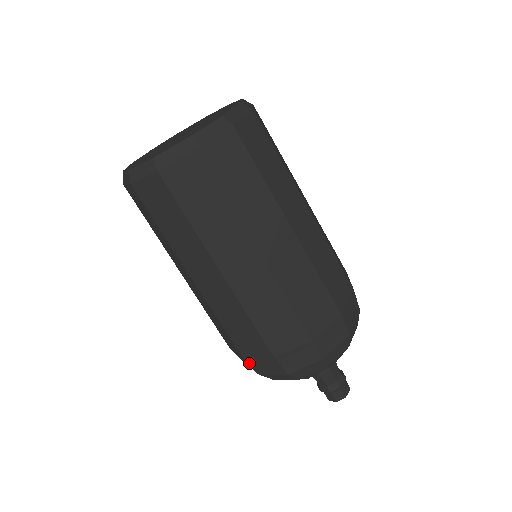
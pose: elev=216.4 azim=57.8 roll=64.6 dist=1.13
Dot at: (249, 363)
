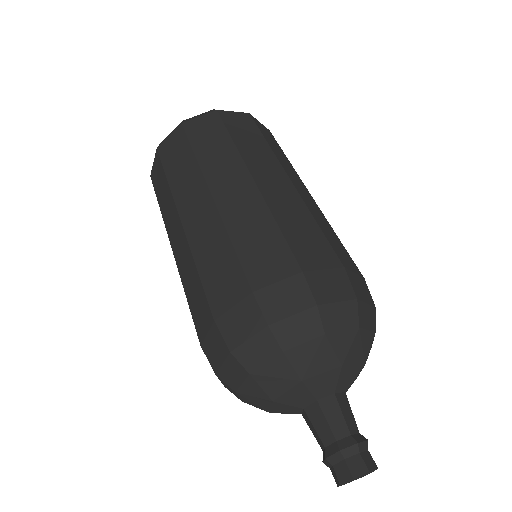
Dot at: (220, 327)
